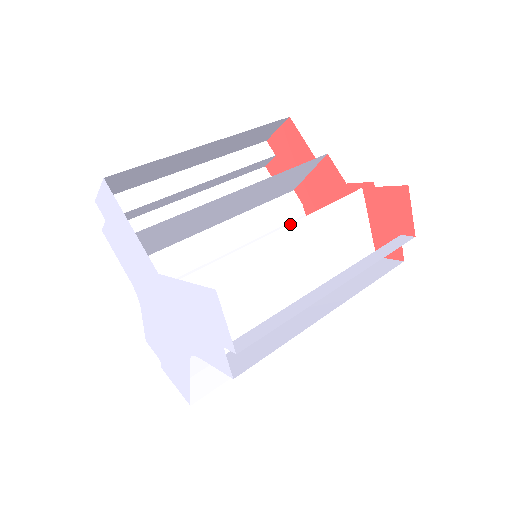
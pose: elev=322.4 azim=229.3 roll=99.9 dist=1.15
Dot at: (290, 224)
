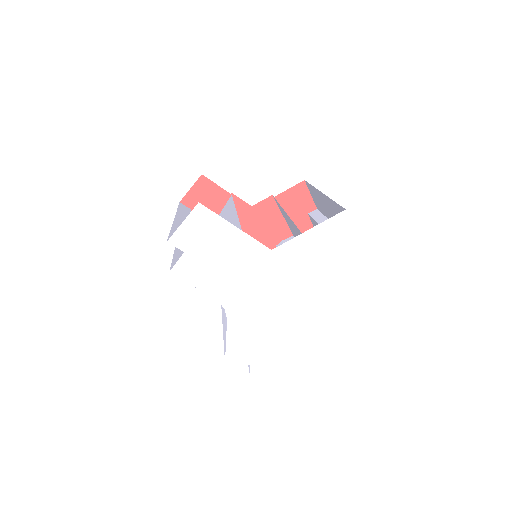
Dot at: occluded
